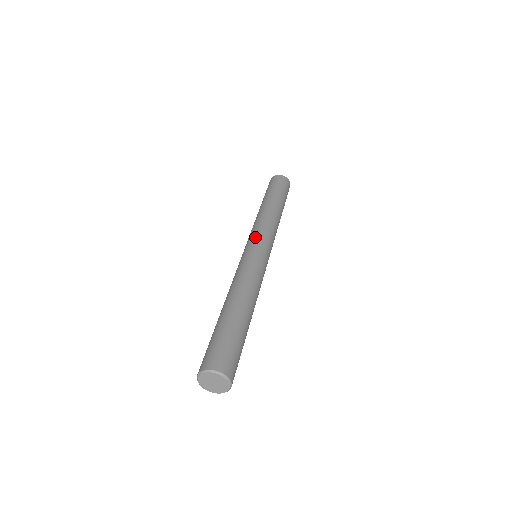
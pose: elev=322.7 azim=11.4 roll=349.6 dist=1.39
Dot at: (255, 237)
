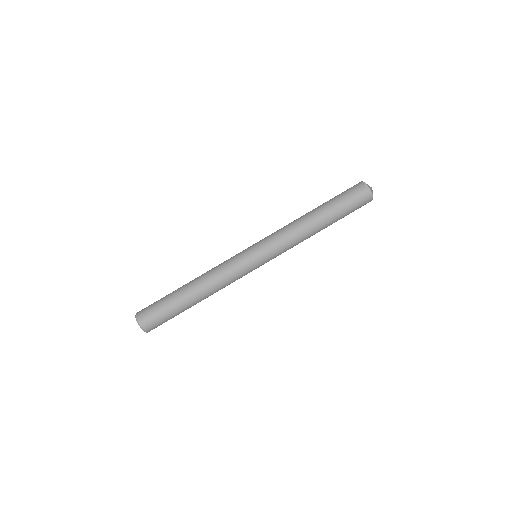
Dot at: (265, 246)
